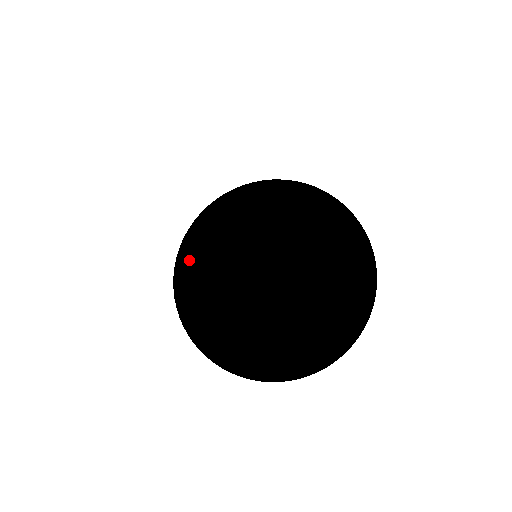
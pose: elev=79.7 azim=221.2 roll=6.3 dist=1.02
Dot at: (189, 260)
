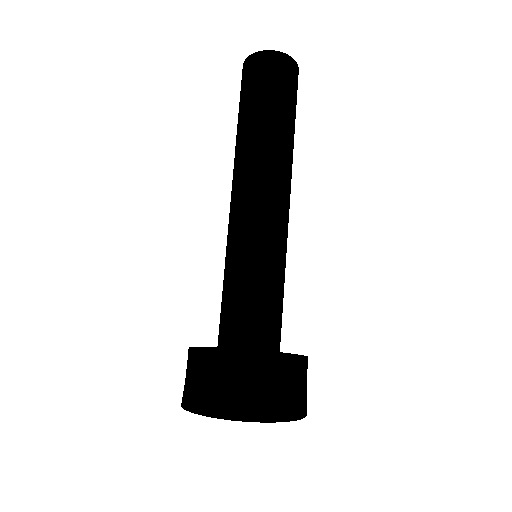
Dot at: occluded
